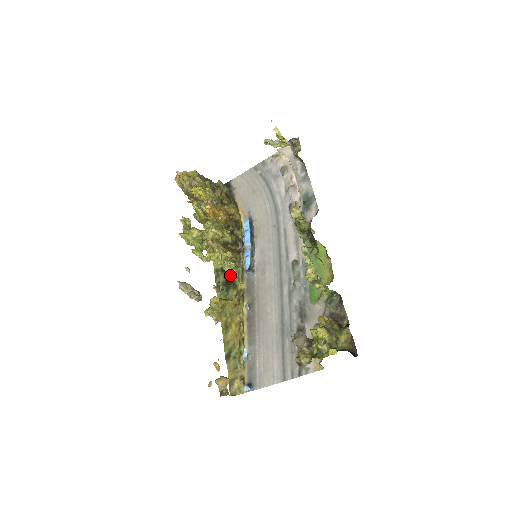
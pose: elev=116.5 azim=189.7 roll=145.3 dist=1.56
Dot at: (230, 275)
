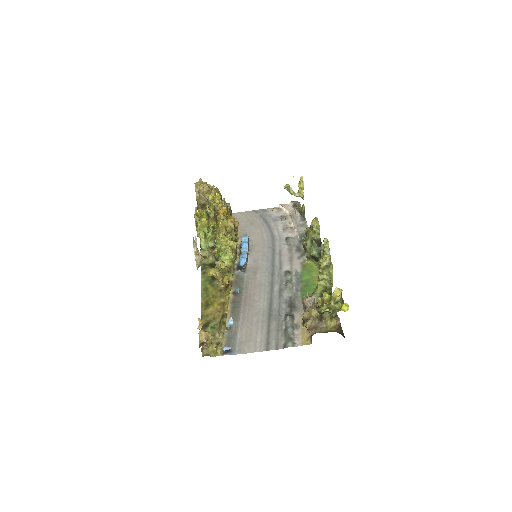
Dot at: occluded
